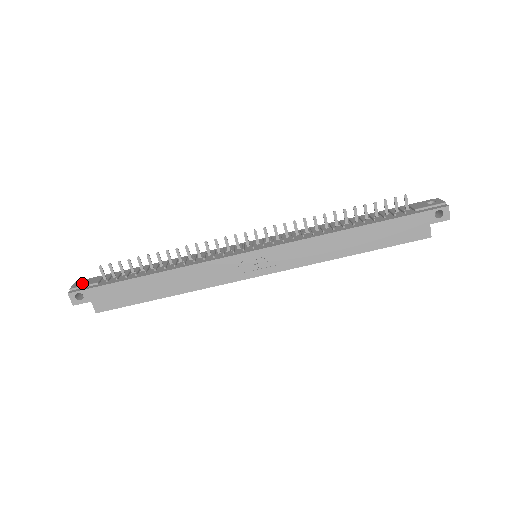
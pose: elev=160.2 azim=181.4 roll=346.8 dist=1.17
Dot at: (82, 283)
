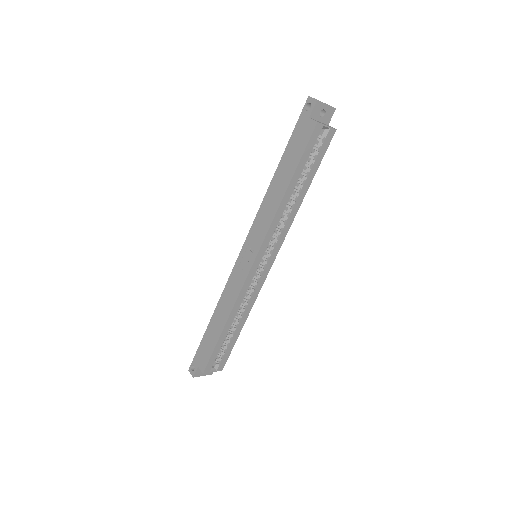
Dot at: occluded
